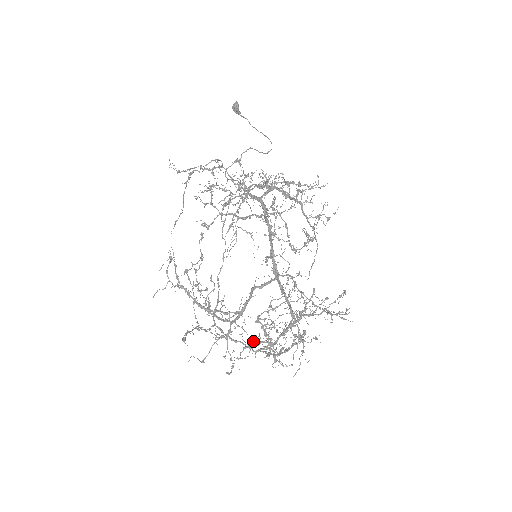
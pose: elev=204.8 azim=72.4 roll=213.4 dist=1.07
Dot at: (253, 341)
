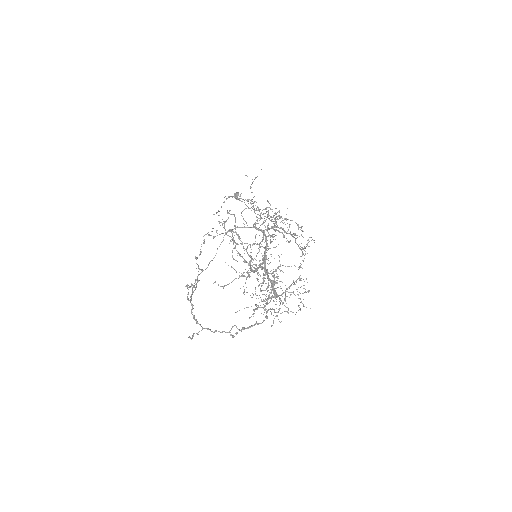
Dot at: (268, 282)
